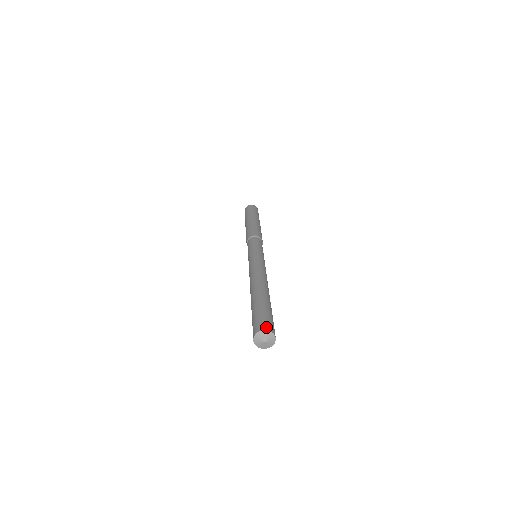
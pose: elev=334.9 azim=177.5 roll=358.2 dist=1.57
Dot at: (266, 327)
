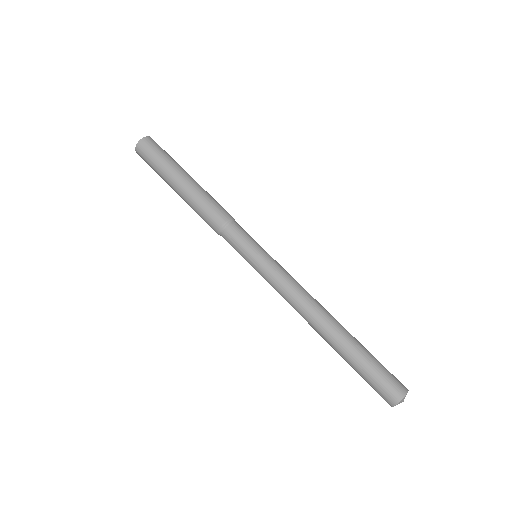
Dot at: (399, 394)
